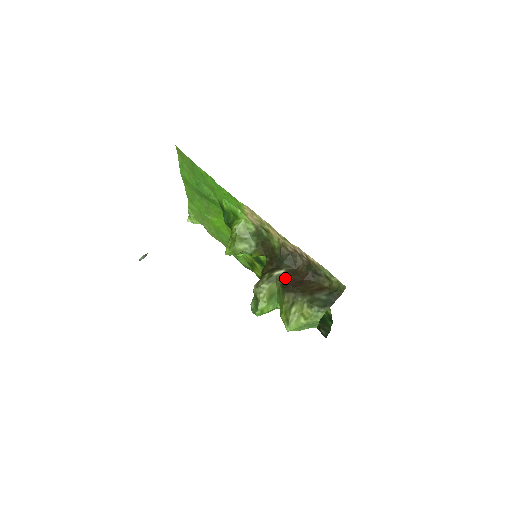
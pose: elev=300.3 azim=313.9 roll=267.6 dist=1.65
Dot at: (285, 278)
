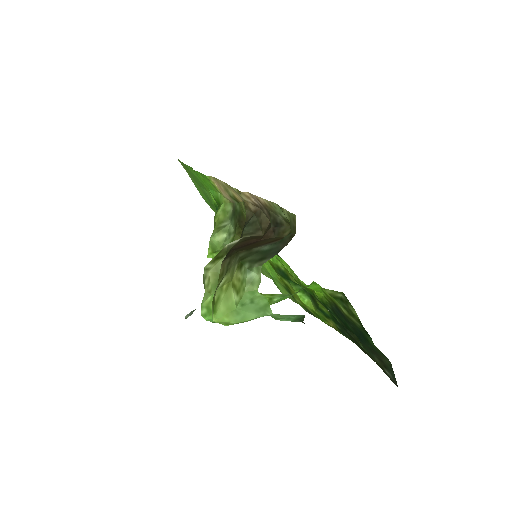
Dot at: (234, 245)
